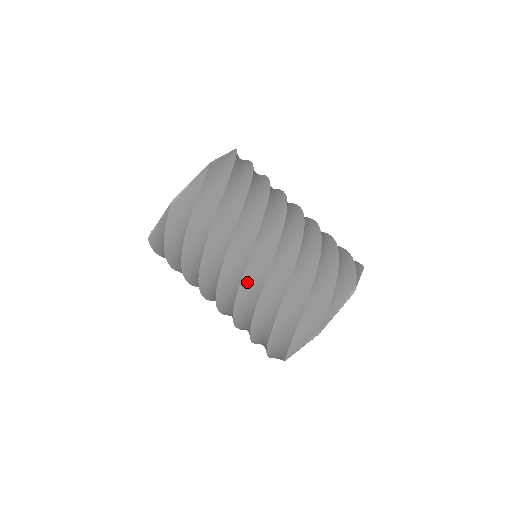
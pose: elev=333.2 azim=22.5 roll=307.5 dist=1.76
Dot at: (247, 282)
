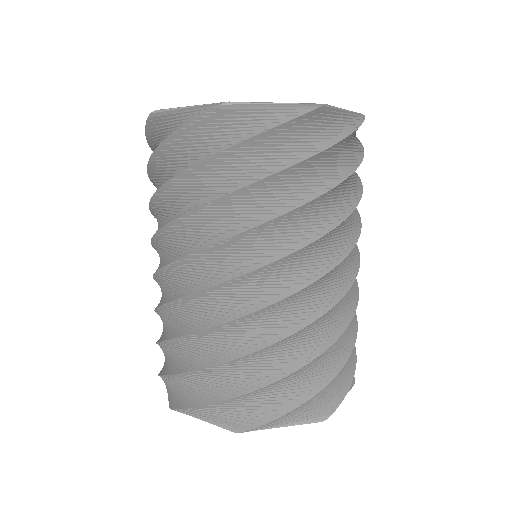
Dot at: (162, 281)
